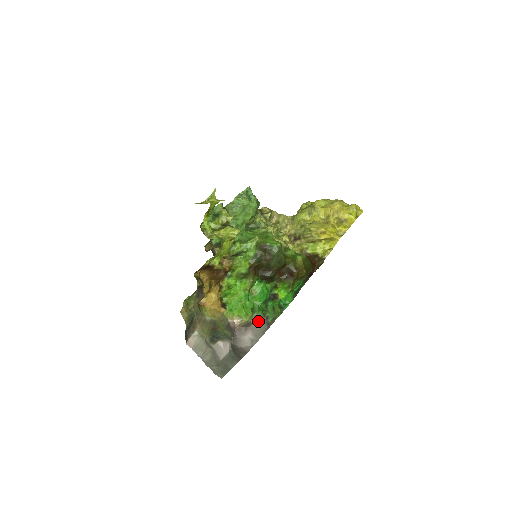
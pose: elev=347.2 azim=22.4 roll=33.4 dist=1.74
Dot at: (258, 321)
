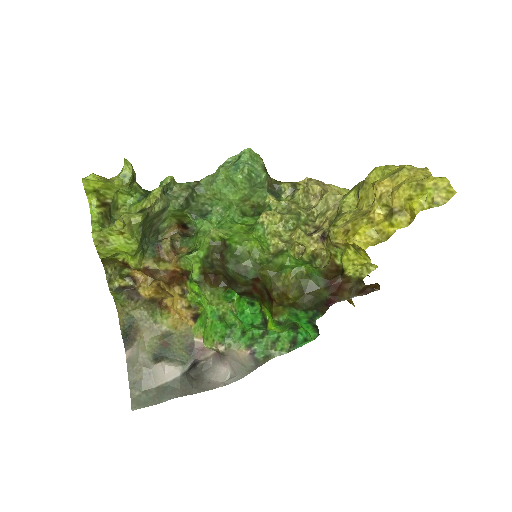
Dot at: (236, 352)
